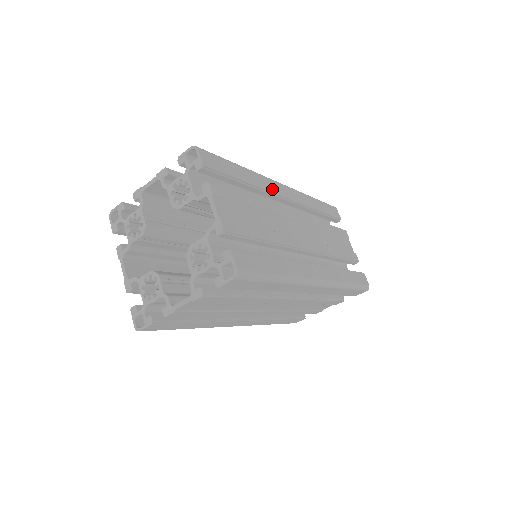
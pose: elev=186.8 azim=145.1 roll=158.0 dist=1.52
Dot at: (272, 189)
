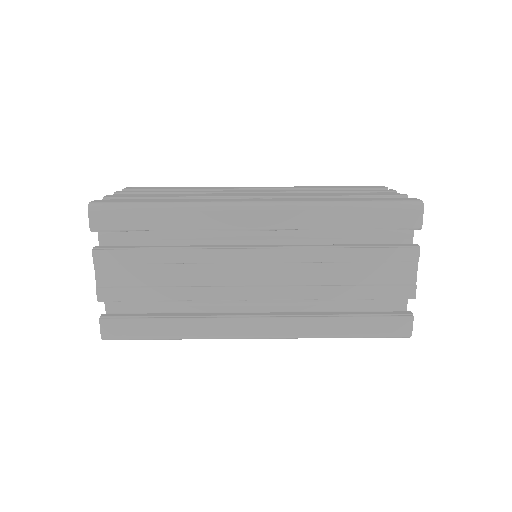
Dot at: (220, 224)
